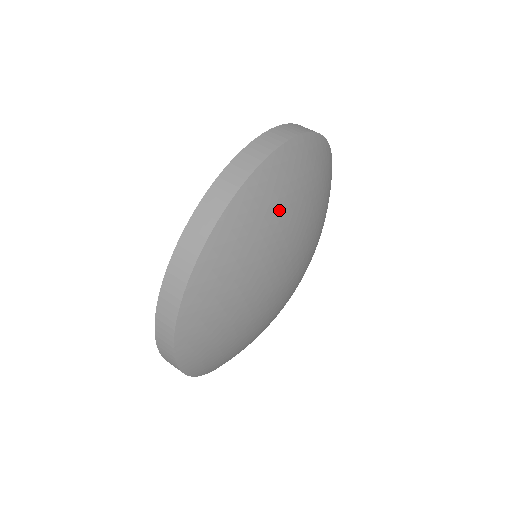
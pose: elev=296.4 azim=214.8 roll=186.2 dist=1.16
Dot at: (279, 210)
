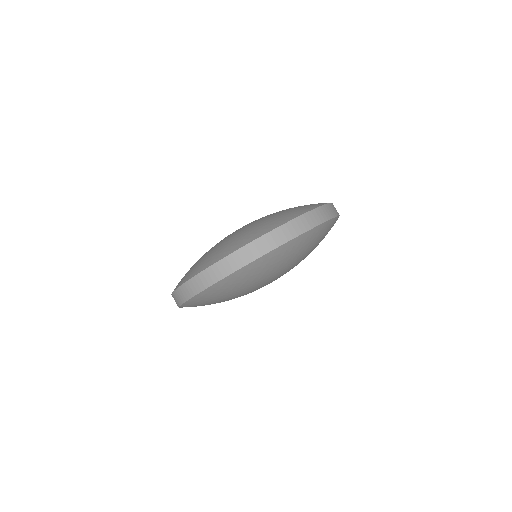
Dot at: (312, 246)
